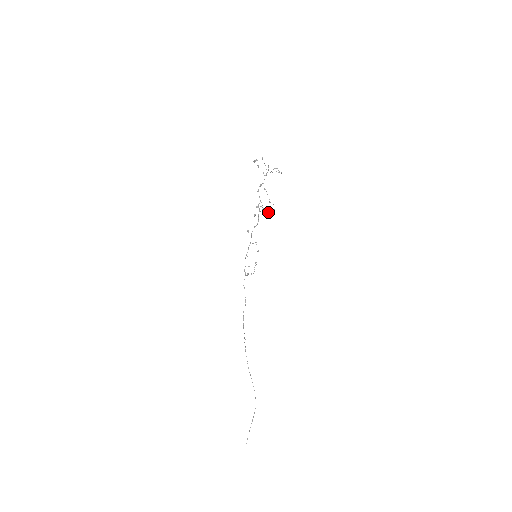
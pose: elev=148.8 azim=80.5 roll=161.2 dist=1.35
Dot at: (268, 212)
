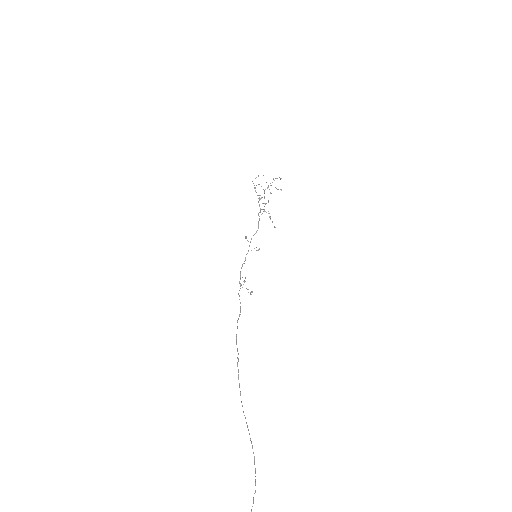
Dot at: (270, 216)
